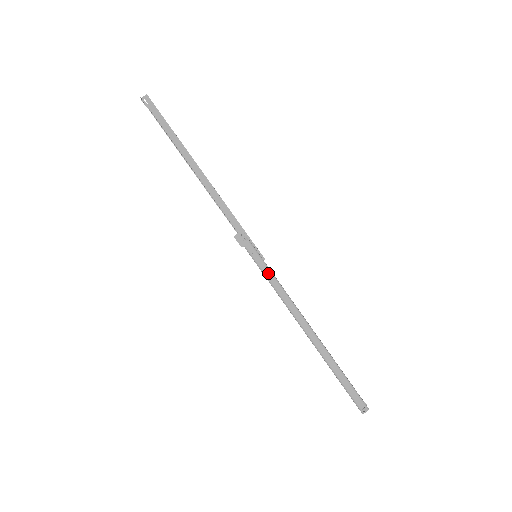
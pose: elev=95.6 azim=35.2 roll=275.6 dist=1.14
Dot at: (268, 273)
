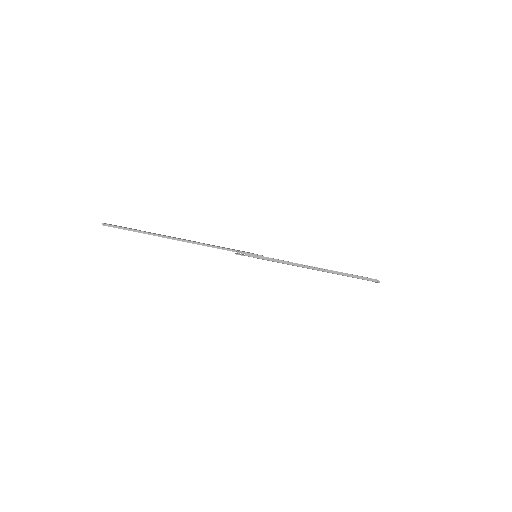
Dot at: occluded
